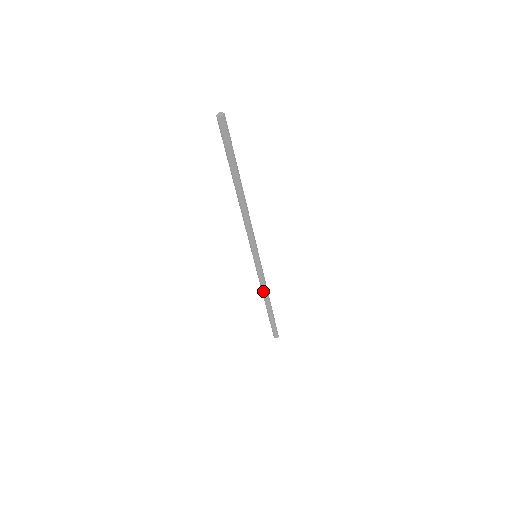
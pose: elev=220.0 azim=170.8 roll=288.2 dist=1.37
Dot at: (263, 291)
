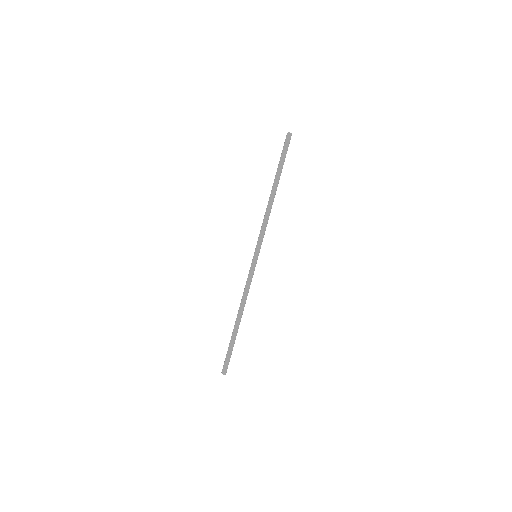
Dot at: (243, 298)
